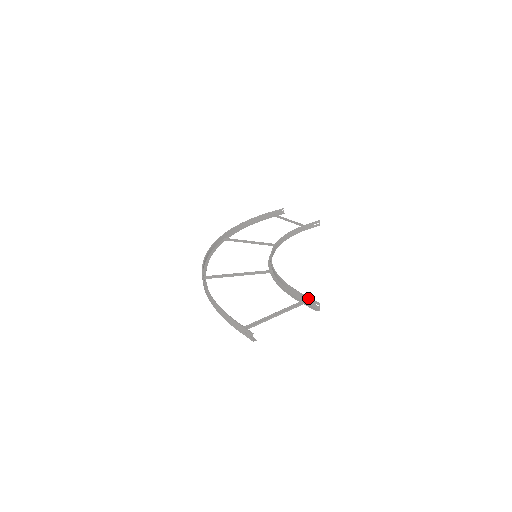
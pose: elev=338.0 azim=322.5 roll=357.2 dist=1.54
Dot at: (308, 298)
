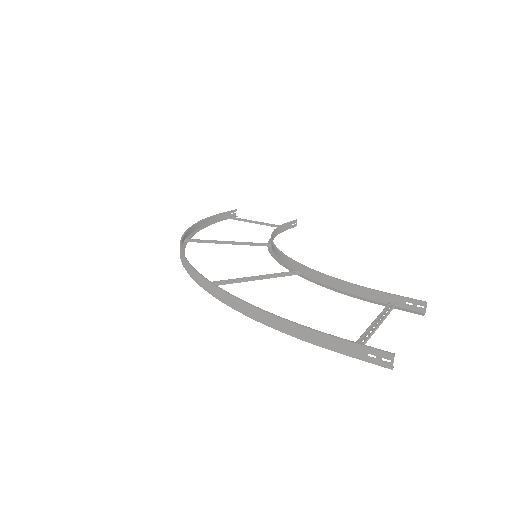
Dot at: (402, 297)
